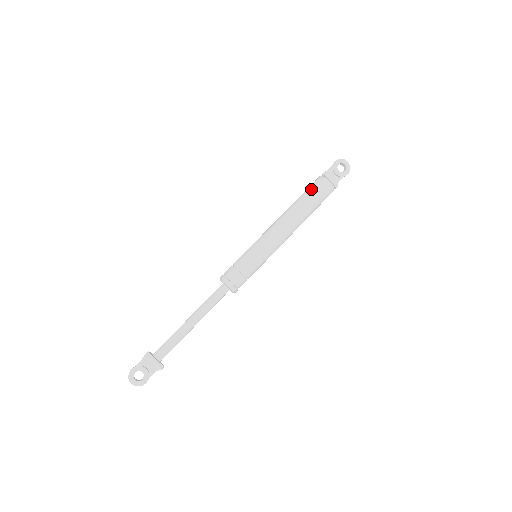
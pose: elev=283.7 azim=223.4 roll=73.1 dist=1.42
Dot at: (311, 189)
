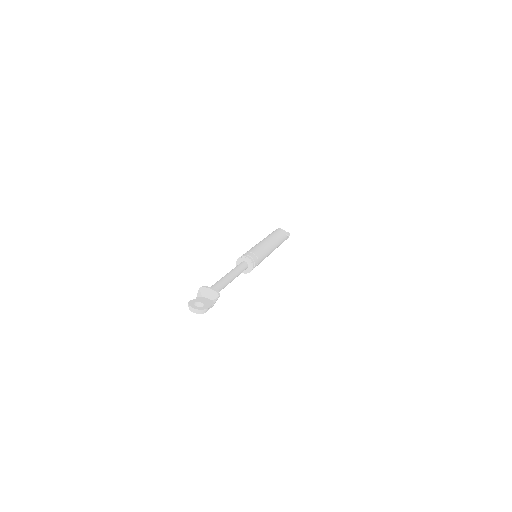
Dot at: (272, 232)
